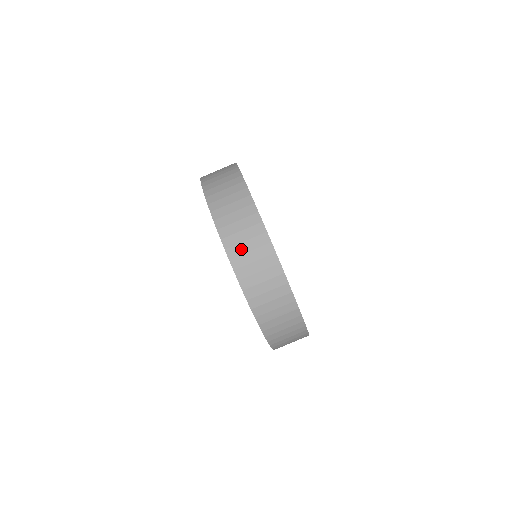
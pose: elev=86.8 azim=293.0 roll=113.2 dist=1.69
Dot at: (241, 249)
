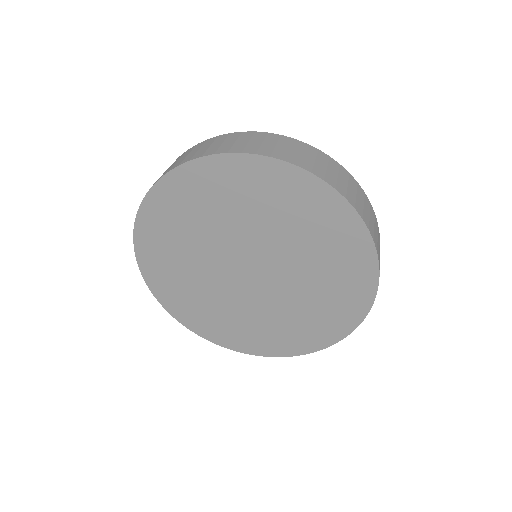
Dot at: (342, 185)
